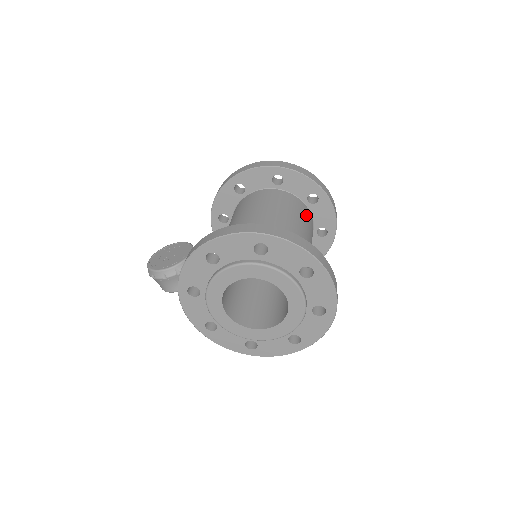
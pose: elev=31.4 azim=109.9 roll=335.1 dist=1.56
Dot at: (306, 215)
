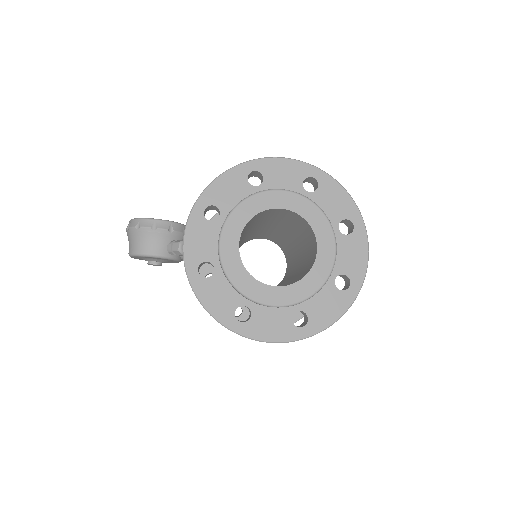
Dot at: occluded
